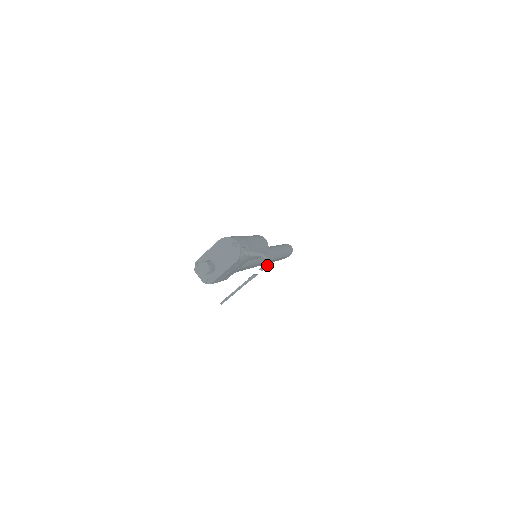
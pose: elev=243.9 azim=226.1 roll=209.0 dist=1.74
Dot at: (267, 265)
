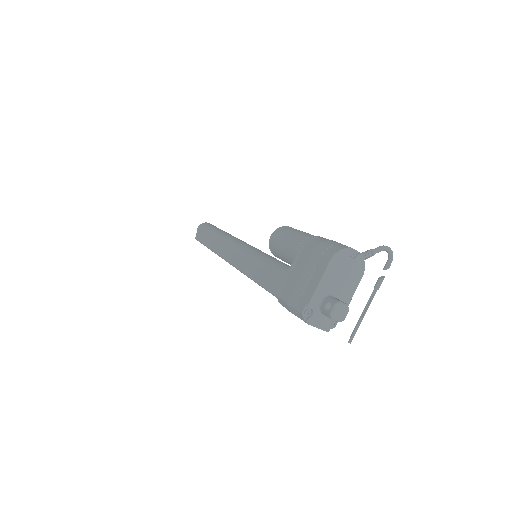
Dot at: (392, 257)
